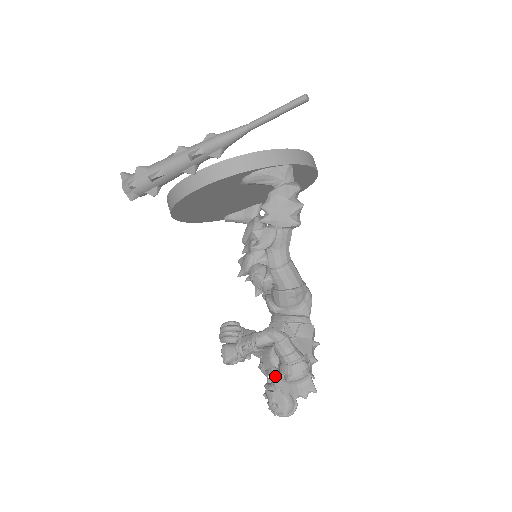
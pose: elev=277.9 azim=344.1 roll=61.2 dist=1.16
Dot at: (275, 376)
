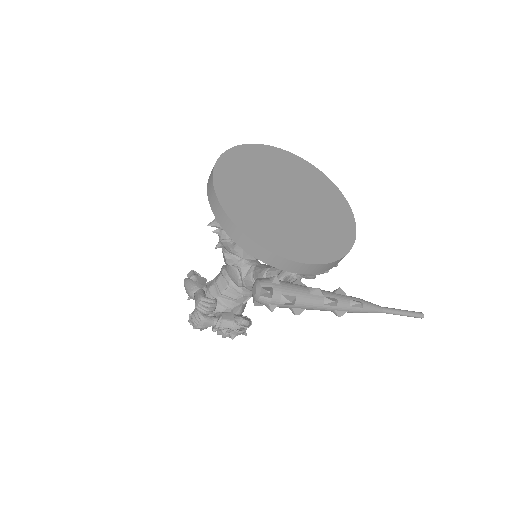
Dot at: occluded
